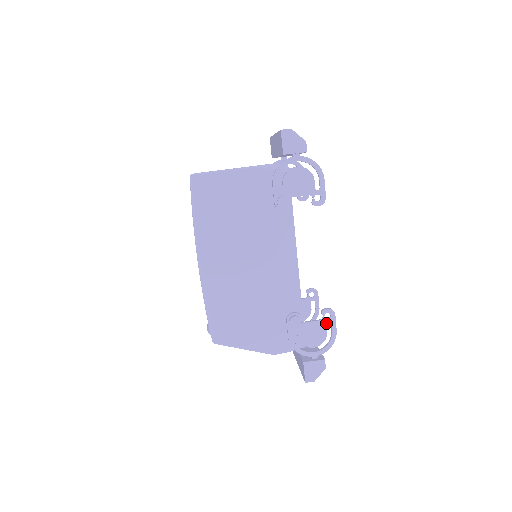
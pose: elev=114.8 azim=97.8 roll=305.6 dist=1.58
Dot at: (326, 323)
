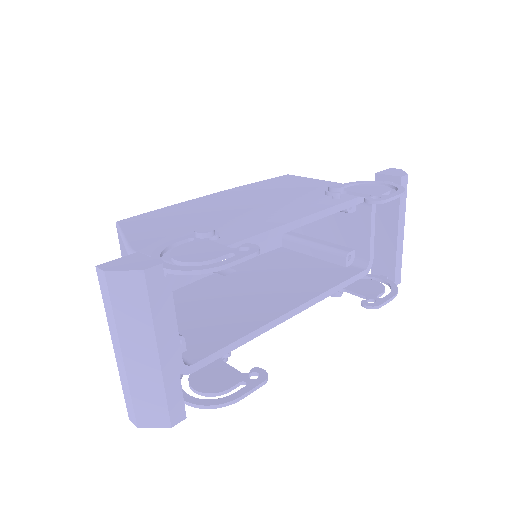
Dot at: (231, 252)
